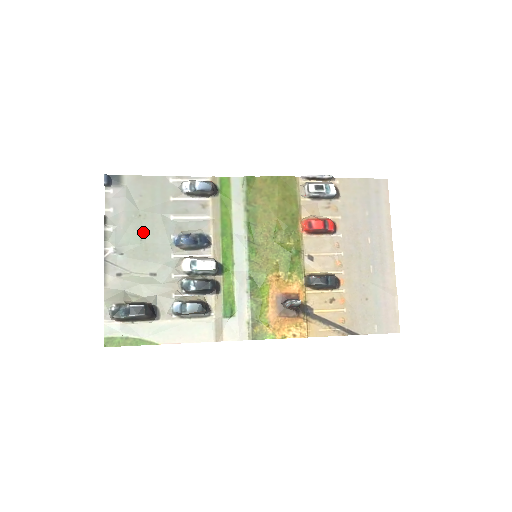
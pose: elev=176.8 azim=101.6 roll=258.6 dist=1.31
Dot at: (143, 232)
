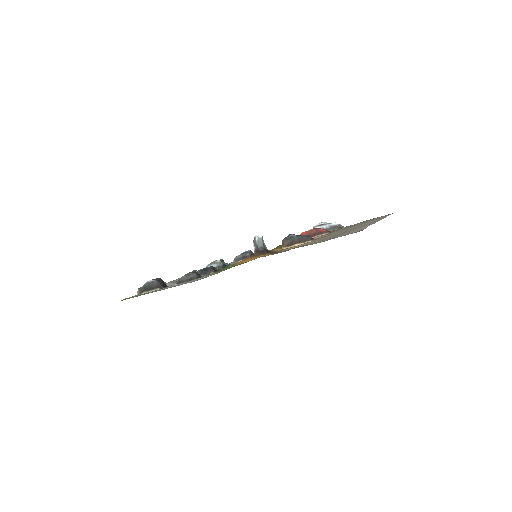
Dot at: occluded
